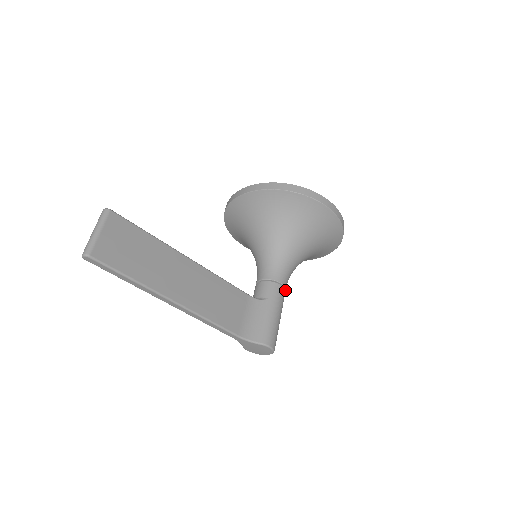
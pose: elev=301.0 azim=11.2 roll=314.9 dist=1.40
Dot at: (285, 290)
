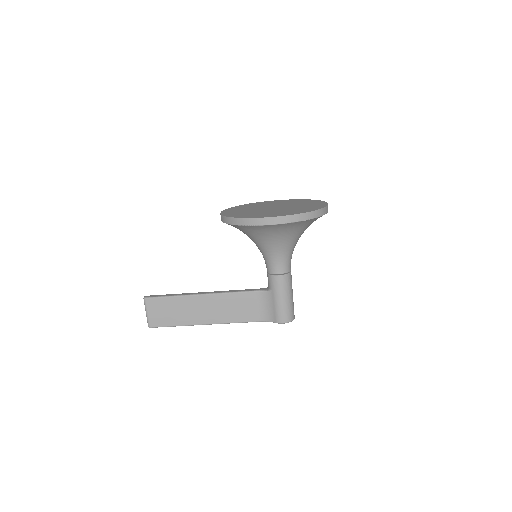
Dot at: (286, 274)
